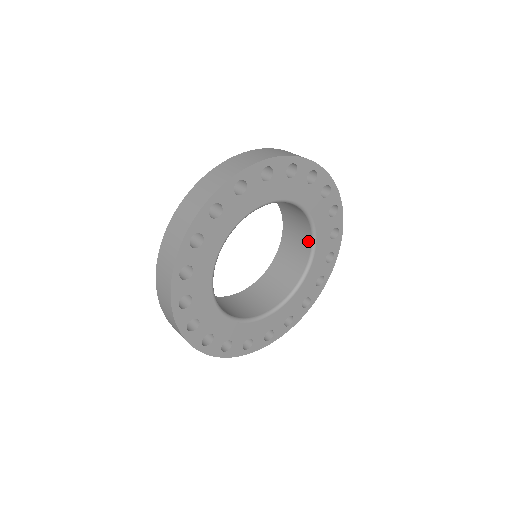
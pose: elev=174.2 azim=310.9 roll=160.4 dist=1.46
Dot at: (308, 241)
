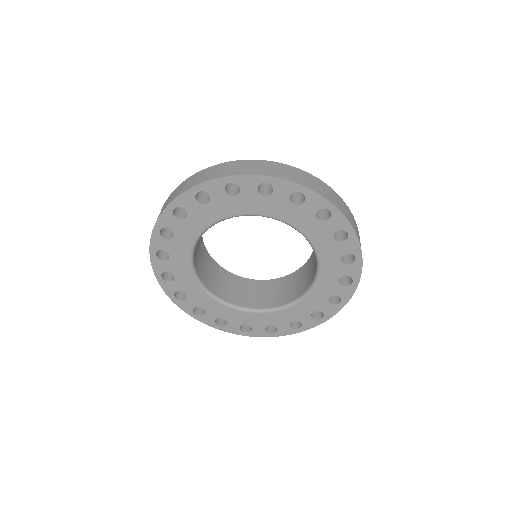
Dot at: occluded
